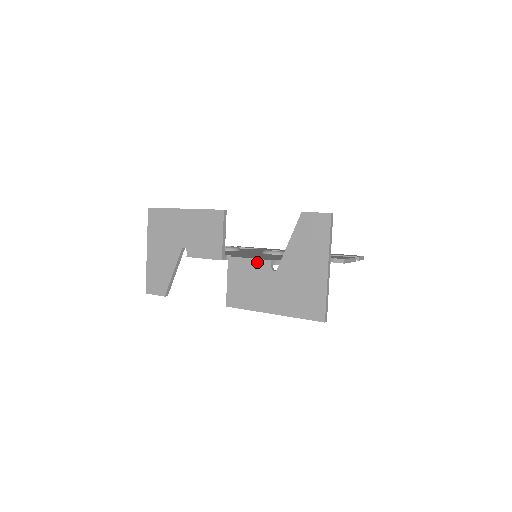
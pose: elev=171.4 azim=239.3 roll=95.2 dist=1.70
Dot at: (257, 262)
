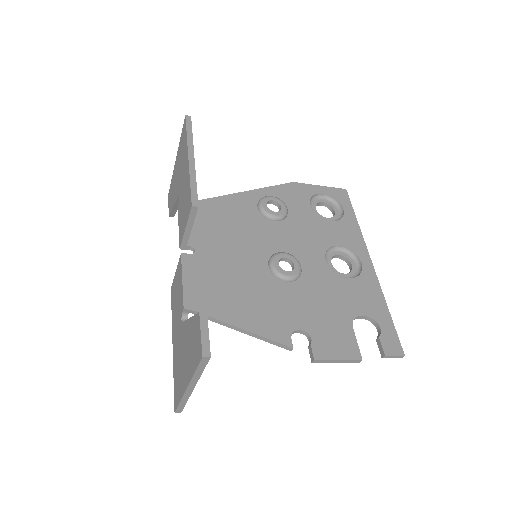
Dot at: (182, 293)
